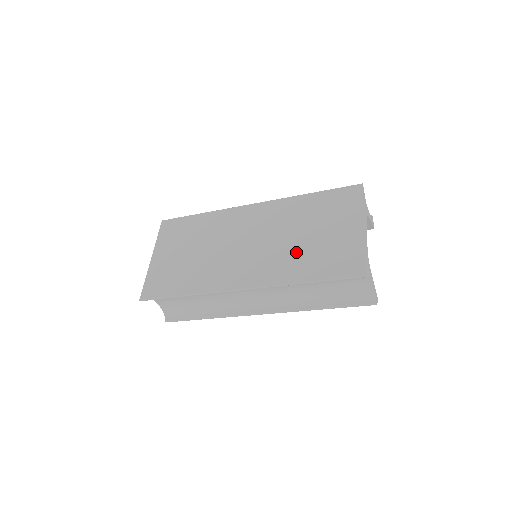
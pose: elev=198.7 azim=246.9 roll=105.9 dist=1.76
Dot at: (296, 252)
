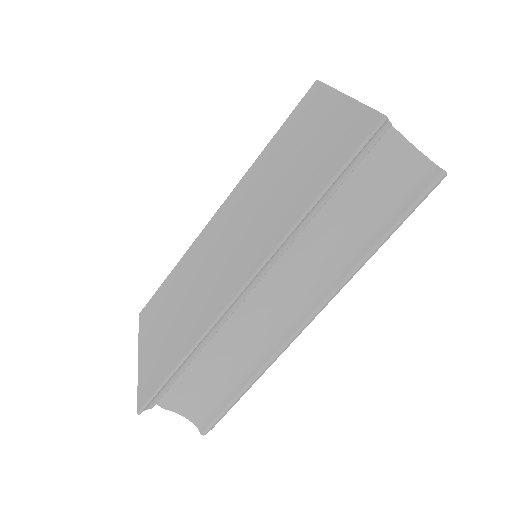
Dot at: (286, 190)
